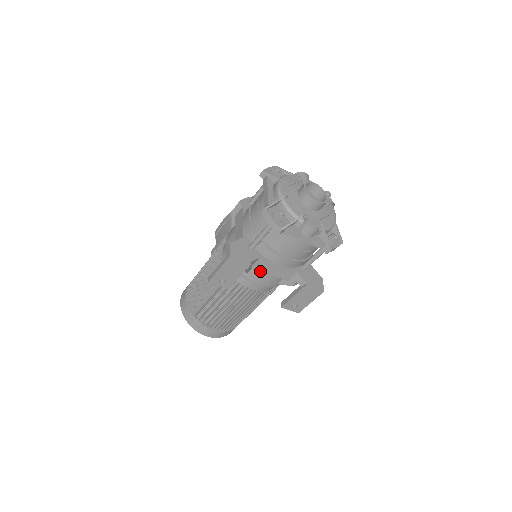
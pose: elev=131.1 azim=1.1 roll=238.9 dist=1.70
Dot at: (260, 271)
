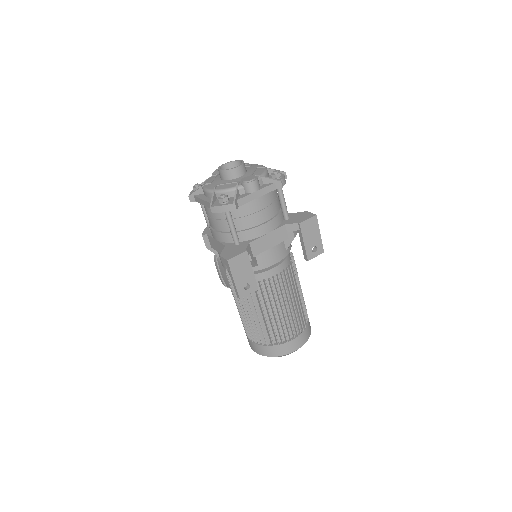
Dot at: (263, 253)
